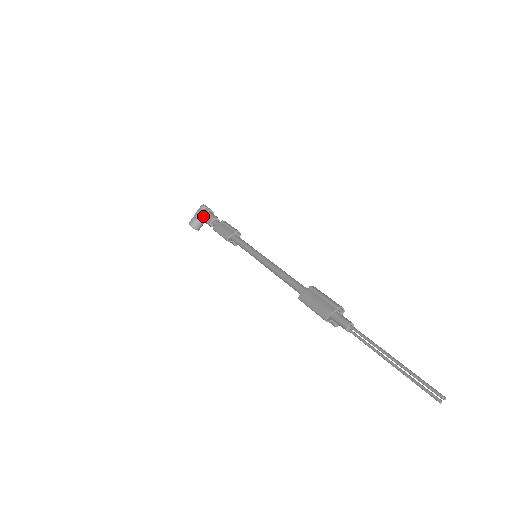
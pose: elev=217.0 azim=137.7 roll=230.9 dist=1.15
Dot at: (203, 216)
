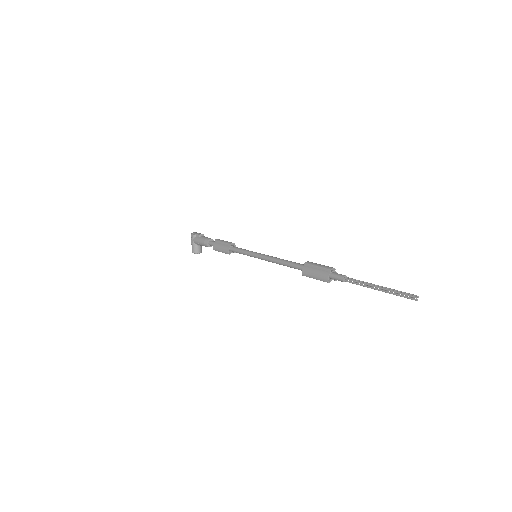
Dot at: (199, 243)
